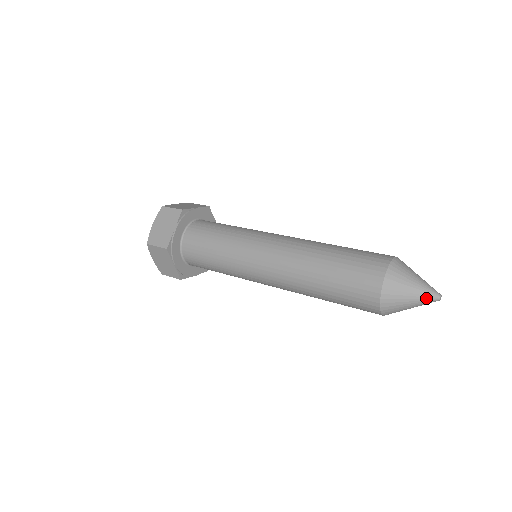
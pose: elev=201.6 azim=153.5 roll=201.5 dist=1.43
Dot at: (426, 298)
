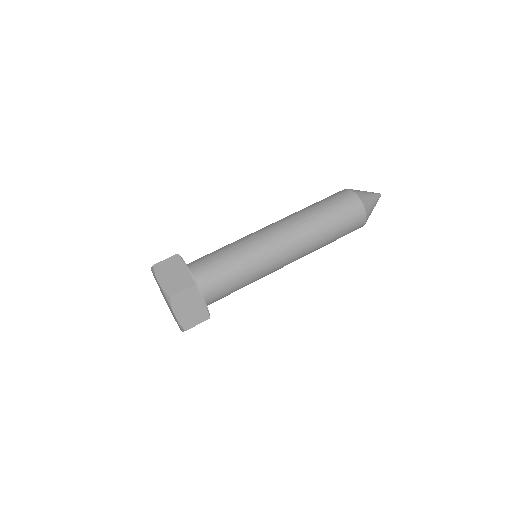
Dot at: occluded
